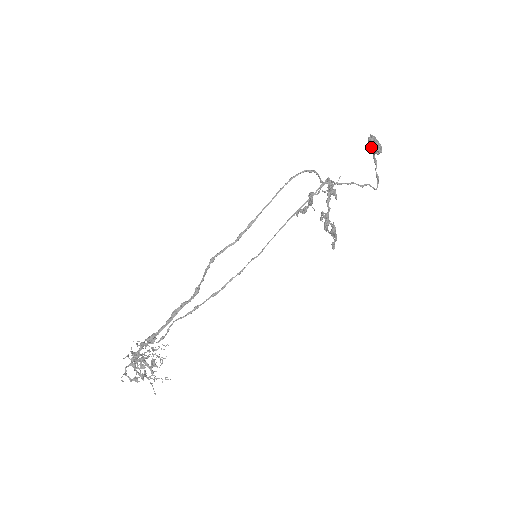
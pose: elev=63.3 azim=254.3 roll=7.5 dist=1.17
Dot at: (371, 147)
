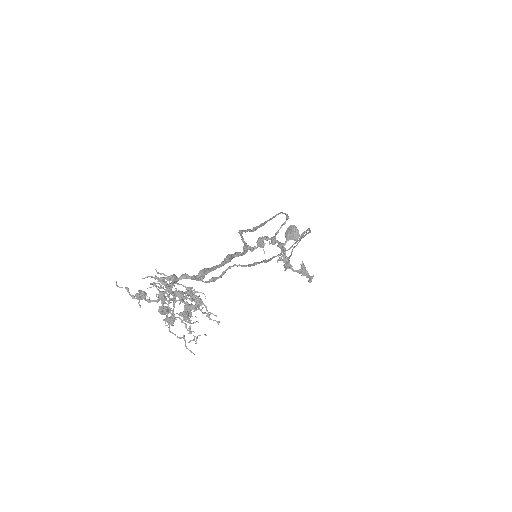
Dot at: (295, 232)
